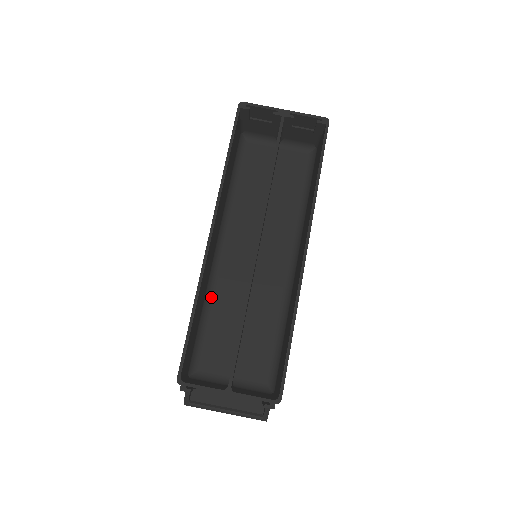
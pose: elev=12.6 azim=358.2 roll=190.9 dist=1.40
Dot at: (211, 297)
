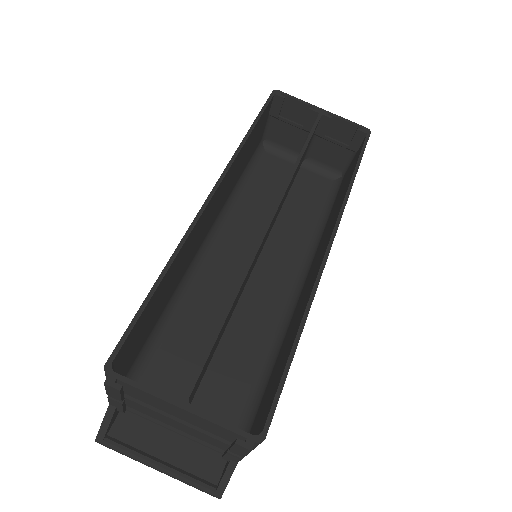
Dot at: (181, 298)
